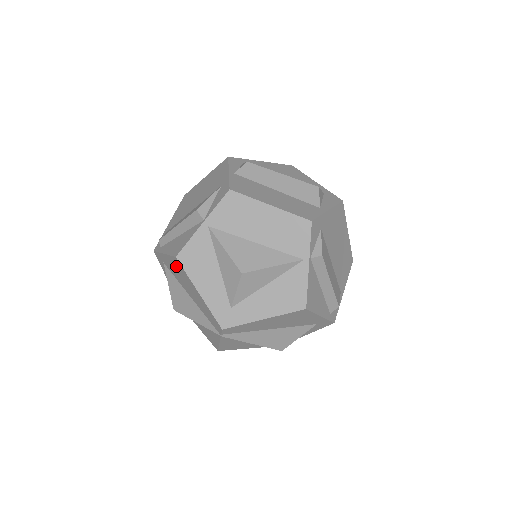
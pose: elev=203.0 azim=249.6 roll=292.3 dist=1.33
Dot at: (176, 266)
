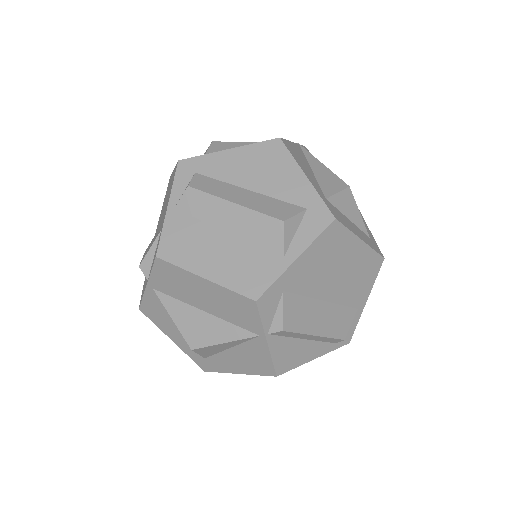
Dot at: occluded
